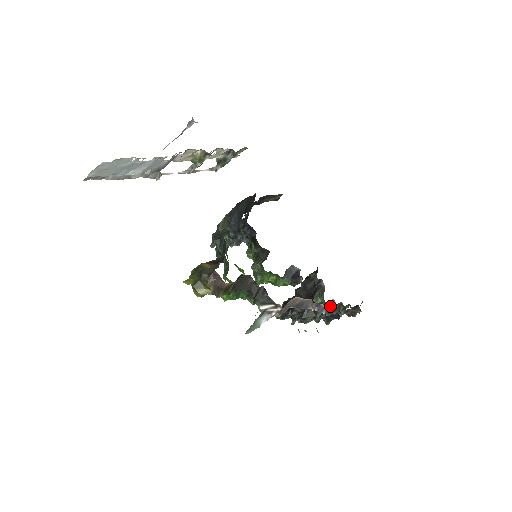
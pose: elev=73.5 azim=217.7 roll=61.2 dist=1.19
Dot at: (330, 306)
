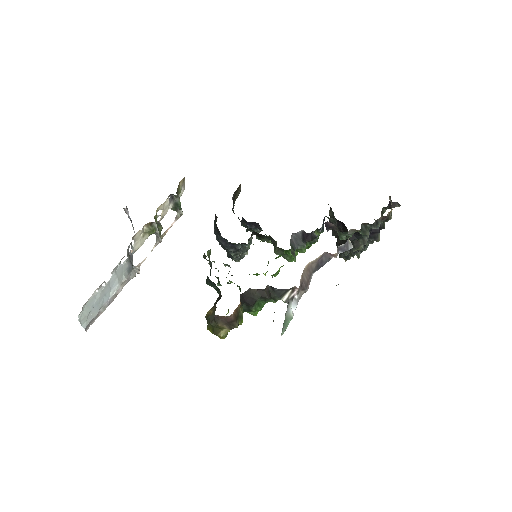
Dot at: occluded
